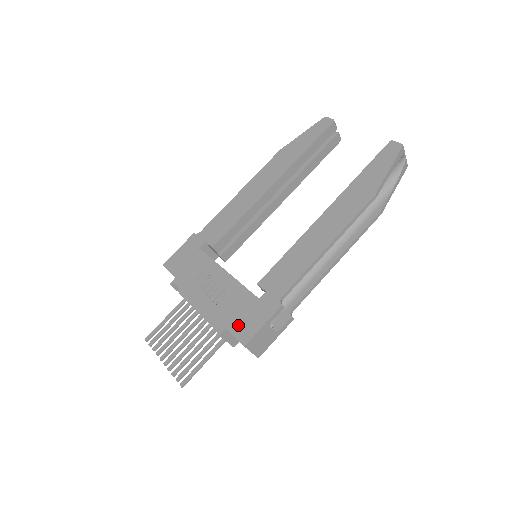
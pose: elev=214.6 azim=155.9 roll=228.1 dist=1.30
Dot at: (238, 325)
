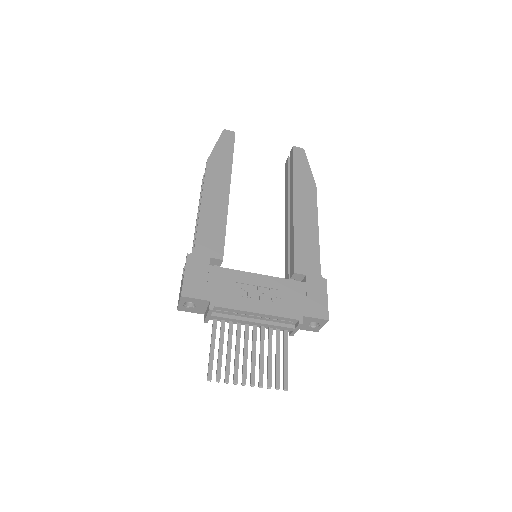
Dot at: (310, 308)
